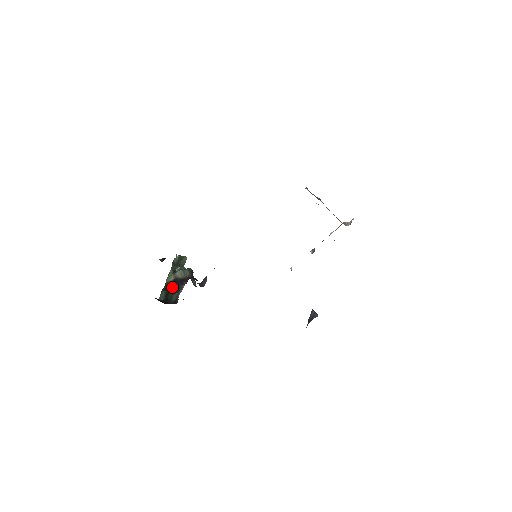
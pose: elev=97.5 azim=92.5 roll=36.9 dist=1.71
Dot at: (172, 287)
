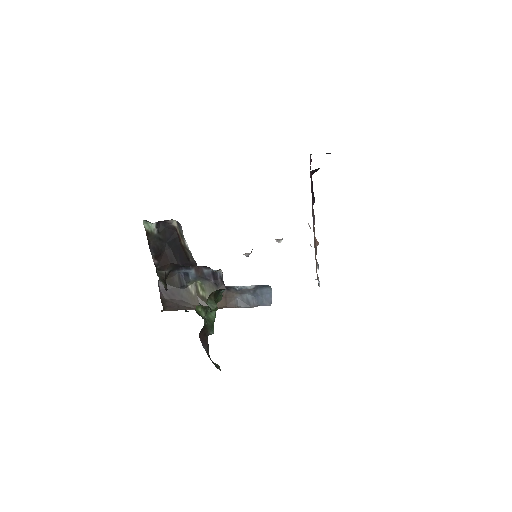
Dot at: occluded
